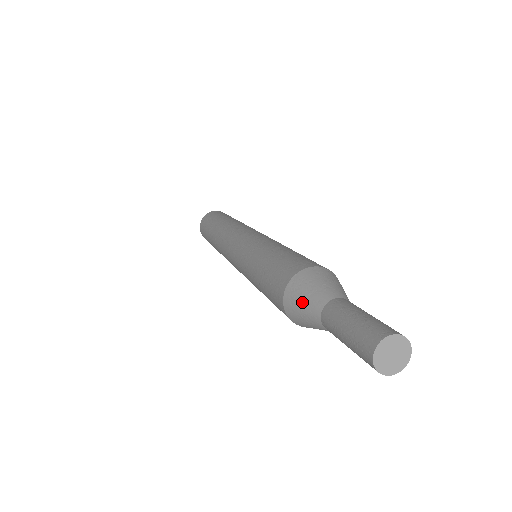
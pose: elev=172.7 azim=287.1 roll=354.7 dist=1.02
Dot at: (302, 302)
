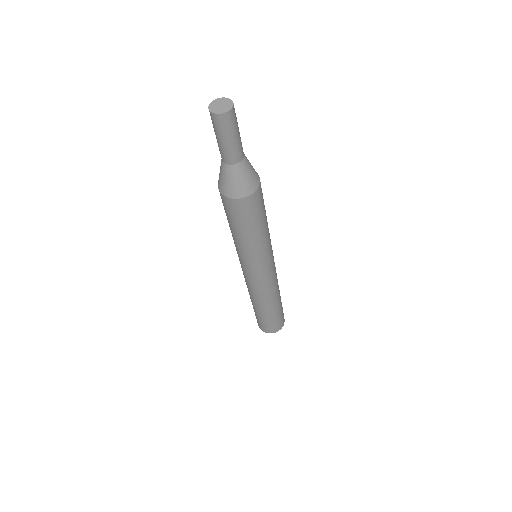
Dot at: (220, 169)
